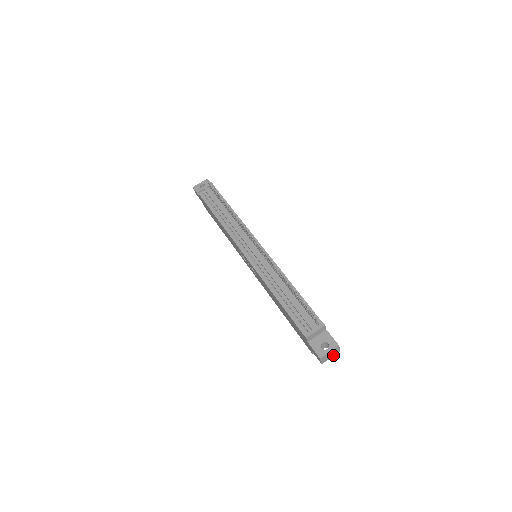
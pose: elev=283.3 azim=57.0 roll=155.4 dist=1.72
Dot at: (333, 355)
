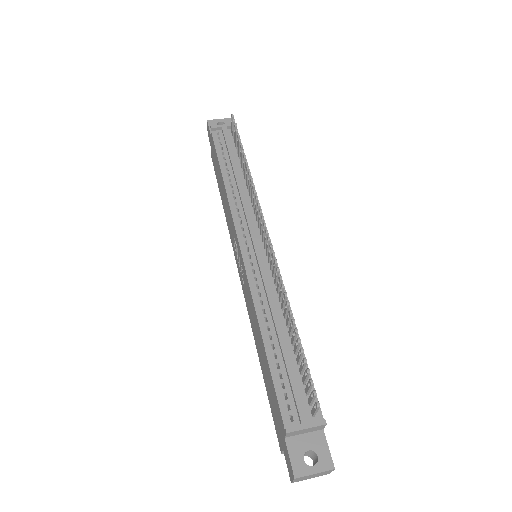
Dot at: (316, 476)
